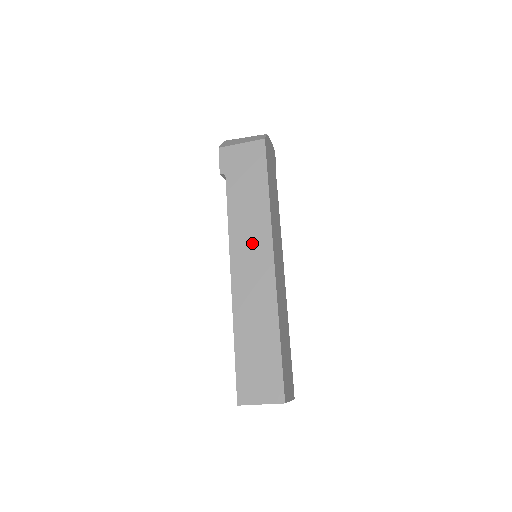
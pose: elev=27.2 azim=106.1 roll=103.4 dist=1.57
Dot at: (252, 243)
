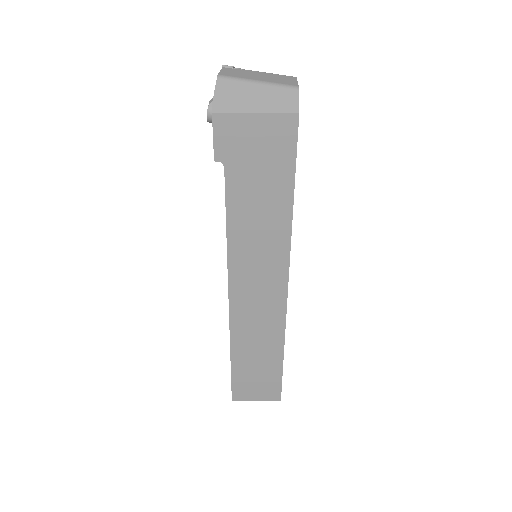
Dot at: (261, 266)
